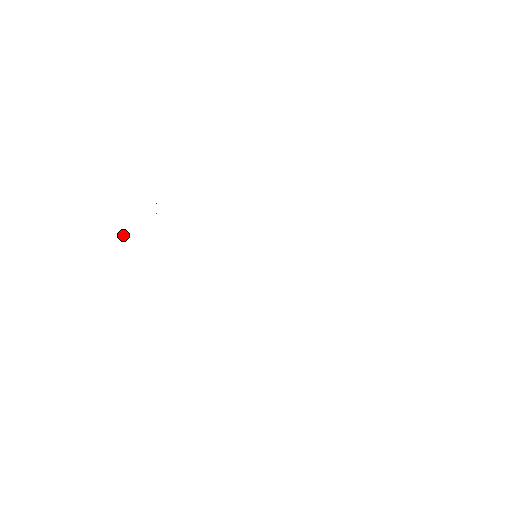
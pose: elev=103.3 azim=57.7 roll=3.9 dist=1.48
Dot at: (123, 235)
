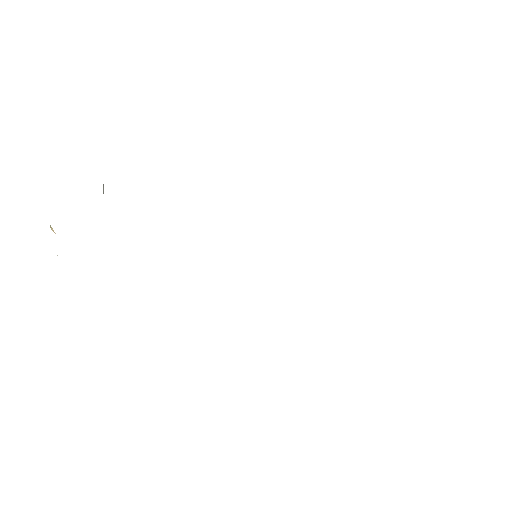
Dot at: (50, 225)
